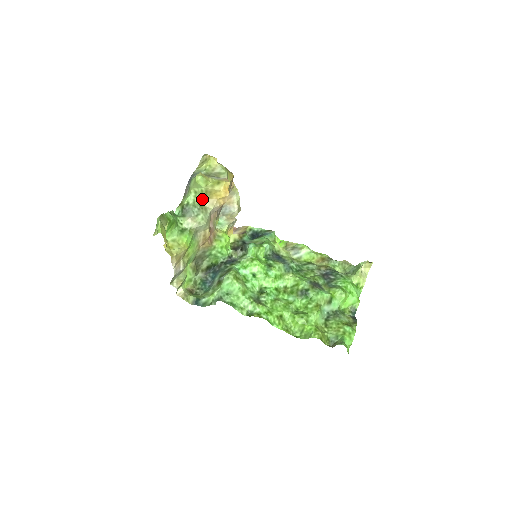
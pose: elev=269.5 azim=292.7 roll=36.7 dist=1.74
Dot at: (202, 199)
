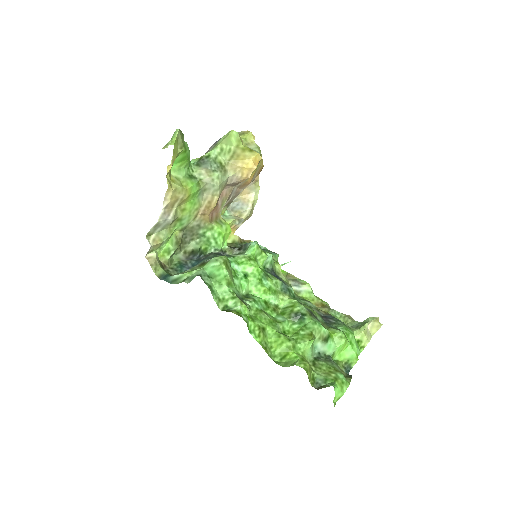
Dot at: (225, 161)
